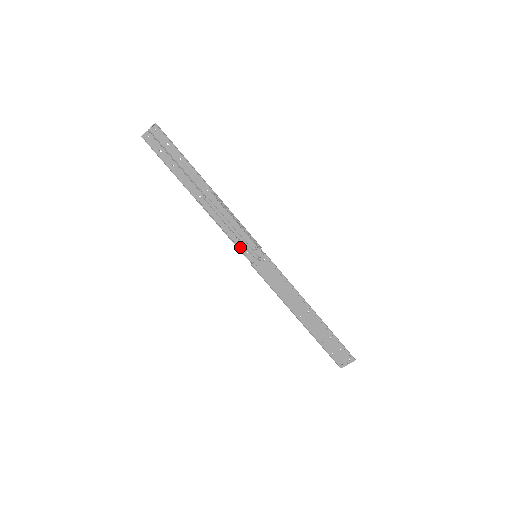
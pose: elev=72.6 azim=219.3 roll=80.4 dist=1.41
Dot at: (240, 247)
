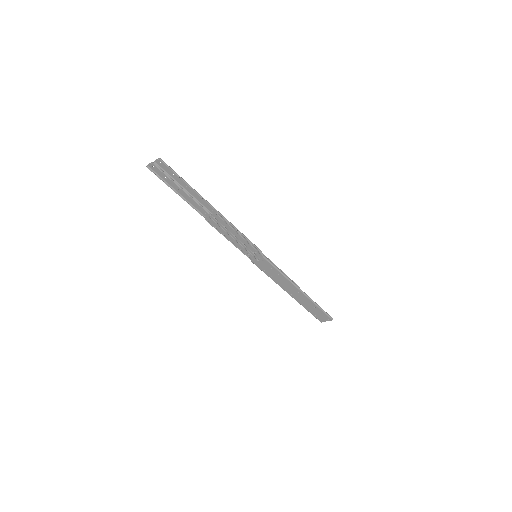
Dot at: (242, 249)
